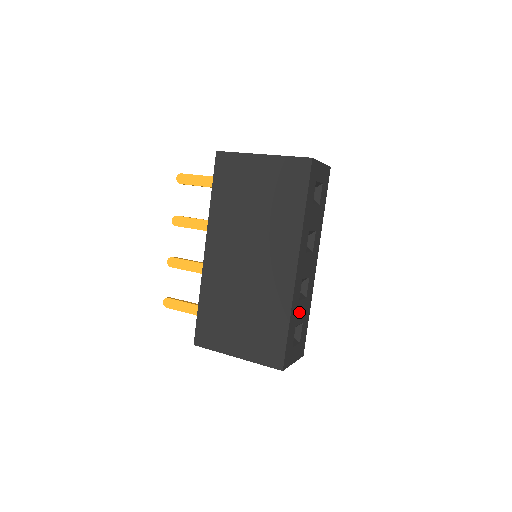
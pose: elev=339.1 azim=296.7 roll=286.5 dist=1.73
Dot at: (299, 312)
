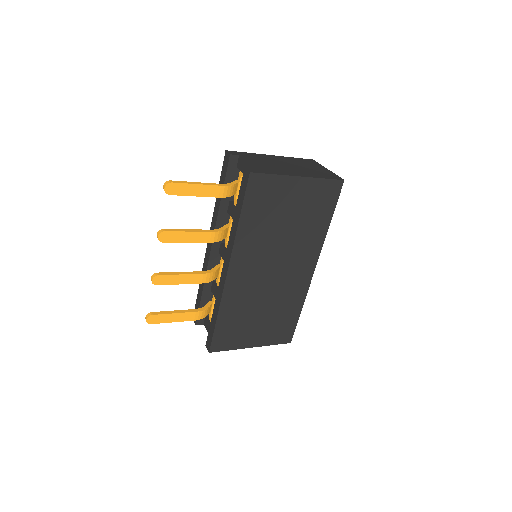
Dot at: occluded
